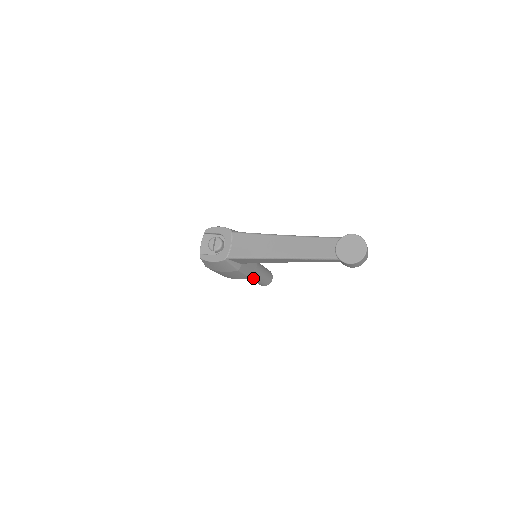
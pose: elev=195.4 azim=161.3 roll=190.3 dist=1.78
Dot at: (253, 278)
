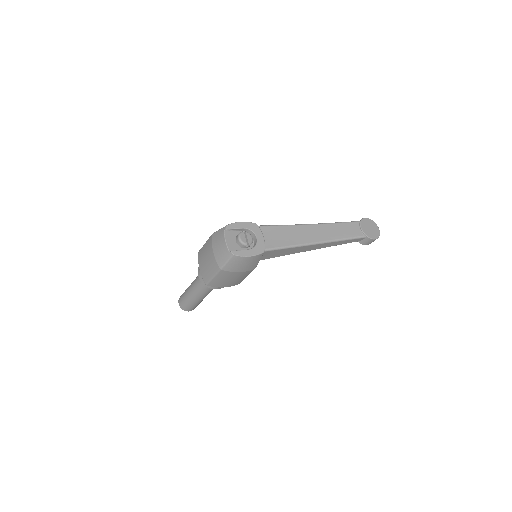
Dot at: (205, 295)
